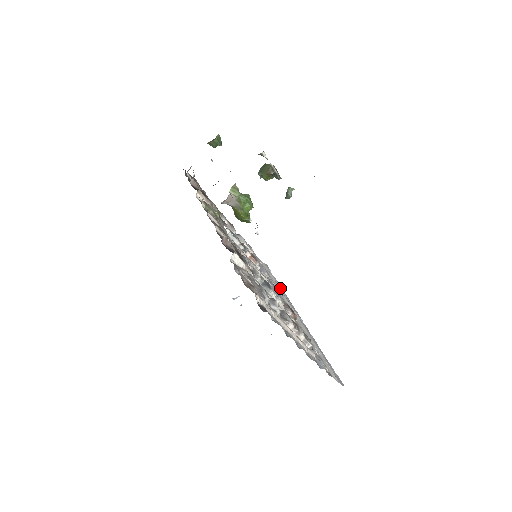
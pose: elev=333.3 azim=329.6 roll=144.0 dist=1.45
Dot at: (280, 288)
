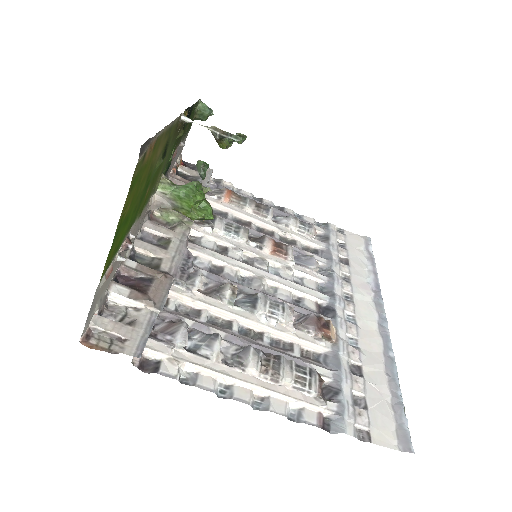
Dot at: (369, 274)
